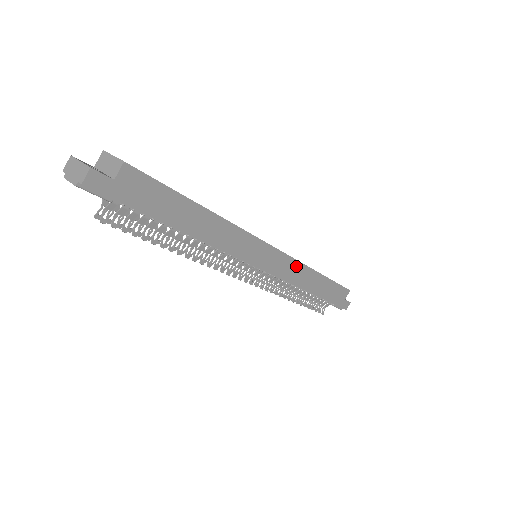
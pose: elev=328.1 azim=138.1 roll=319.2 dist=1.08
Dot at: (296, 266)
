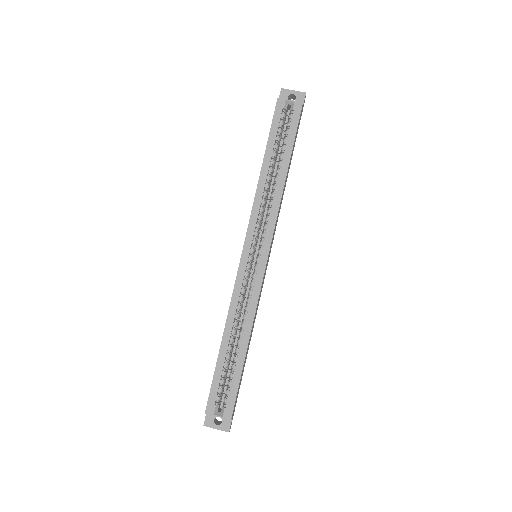
Dot at: (277, 217)
